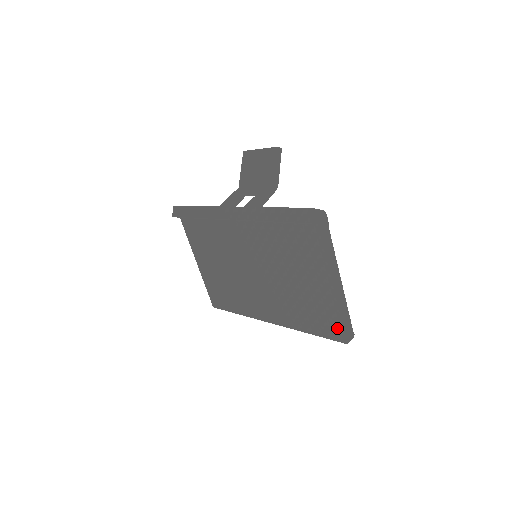
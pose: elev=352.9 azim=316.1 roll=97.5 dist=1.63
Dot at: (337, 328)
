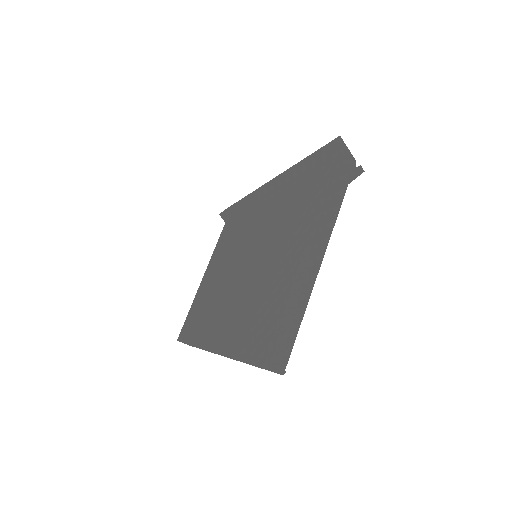
Dot at: (268, 335)
